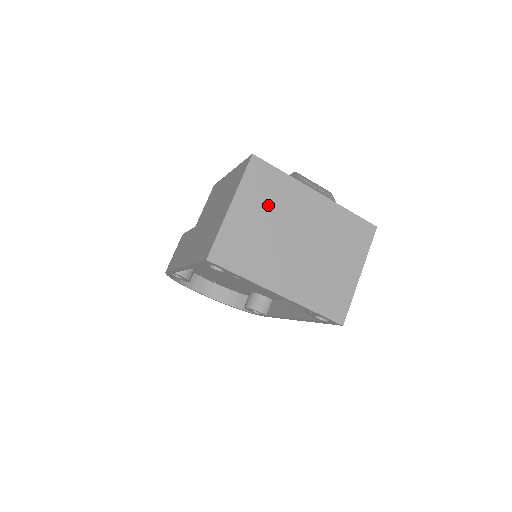
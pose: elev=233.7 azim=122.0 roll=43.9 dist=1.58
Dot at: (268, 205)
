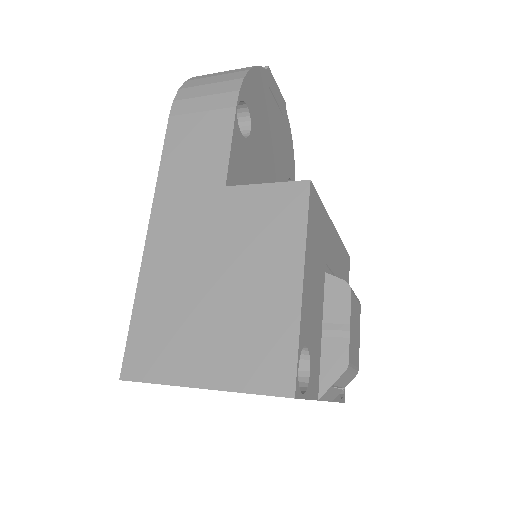
Dot at: occluded
